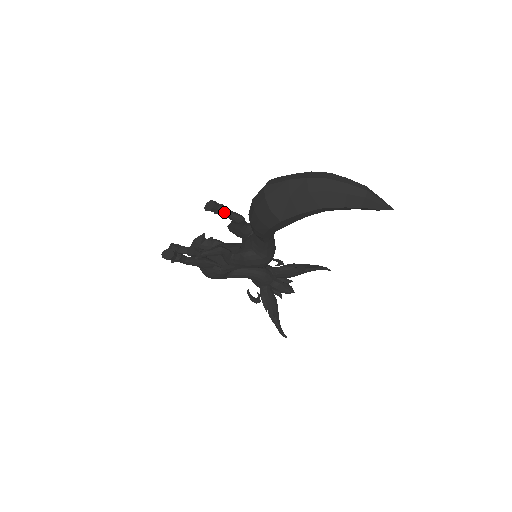
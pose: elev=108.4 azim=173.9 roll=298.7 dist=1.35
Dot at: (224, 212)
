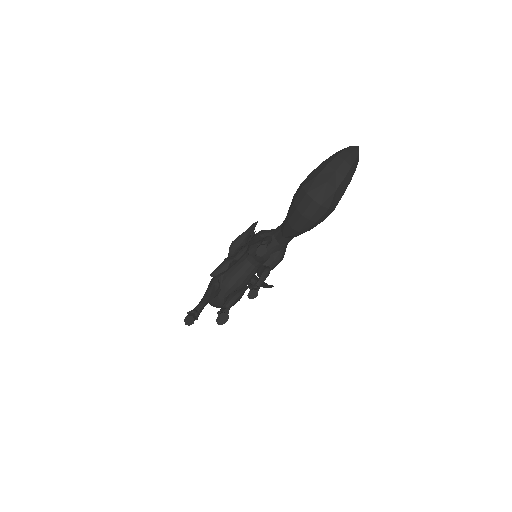
Dot at: (267, 245)
